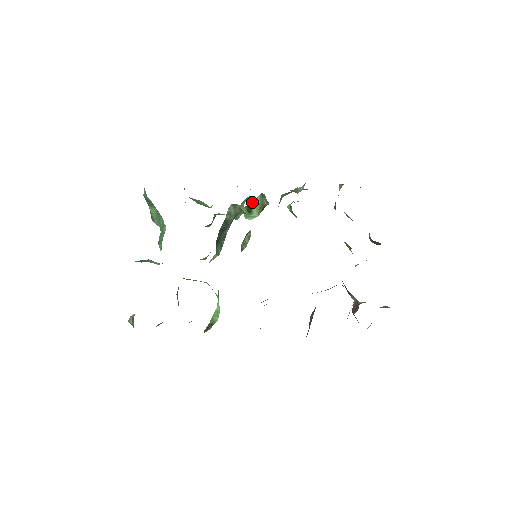
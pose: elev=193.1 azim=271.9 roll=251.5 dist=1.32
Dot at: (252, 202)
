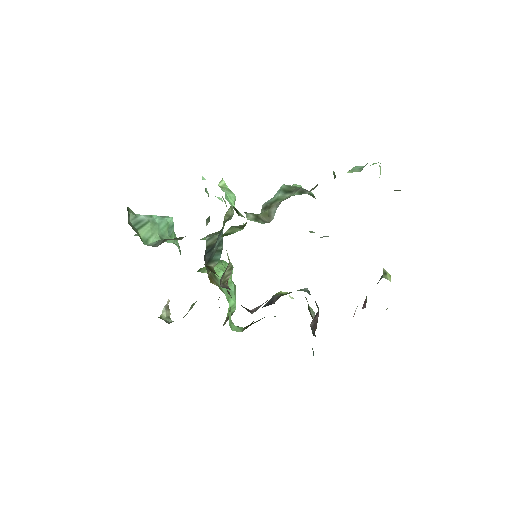
Dot at: (226, 232)
